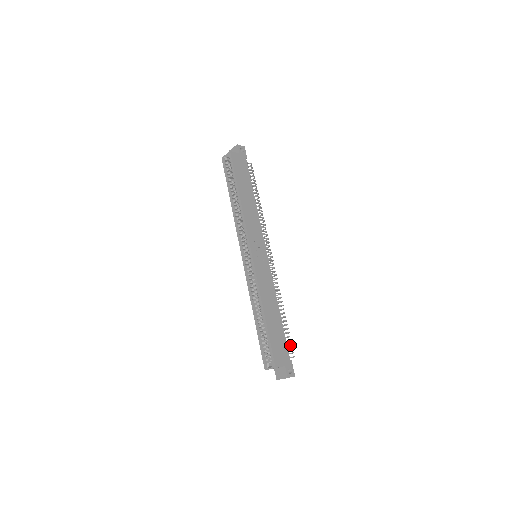
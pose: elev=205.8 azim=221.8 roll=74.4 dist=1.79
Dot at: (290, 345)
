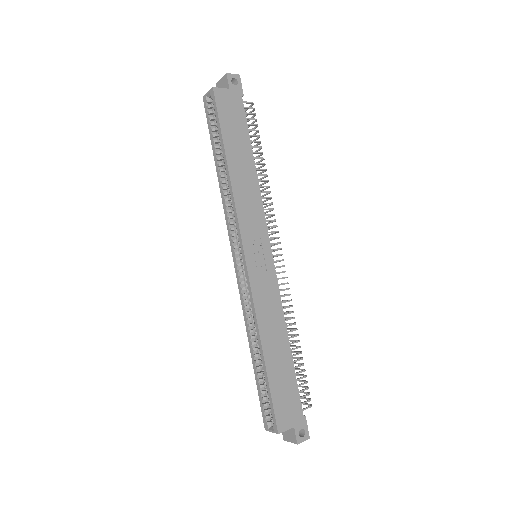
Dot at: (306, 387)
